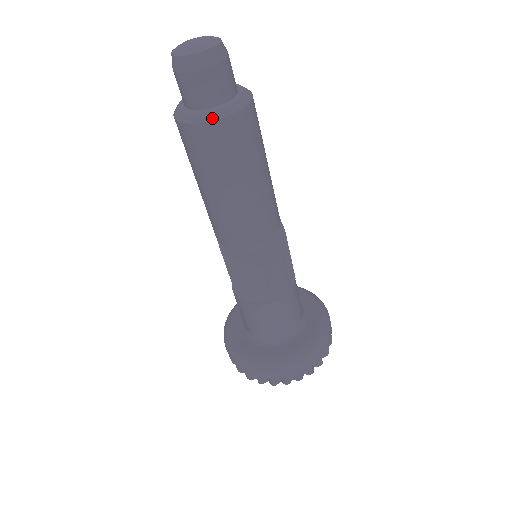
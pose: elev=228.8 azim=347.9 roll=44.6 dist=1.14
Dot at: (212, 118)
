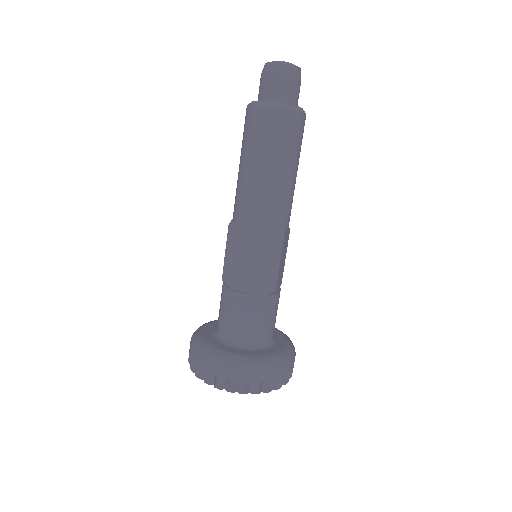
Dot at: (266, 104)
